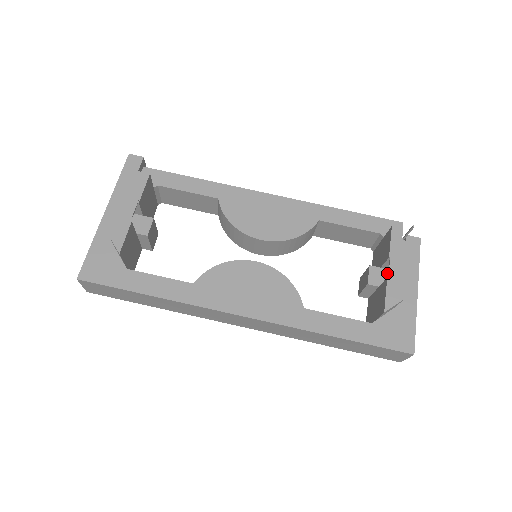
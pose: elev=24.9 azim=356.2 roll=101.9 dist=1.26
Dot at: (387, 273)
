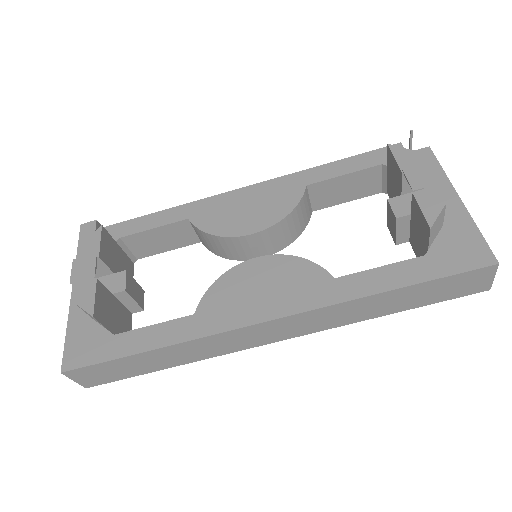
Dot at: occluded
